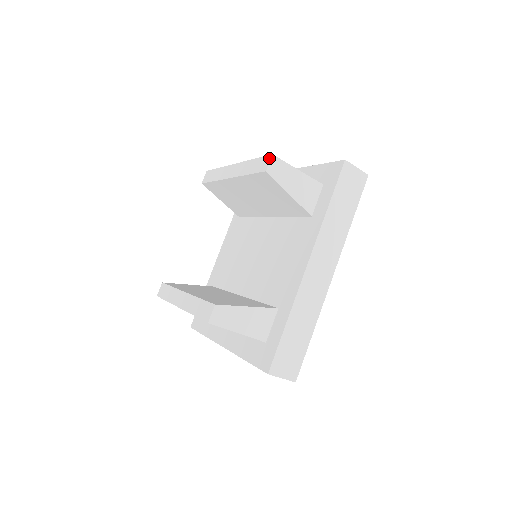
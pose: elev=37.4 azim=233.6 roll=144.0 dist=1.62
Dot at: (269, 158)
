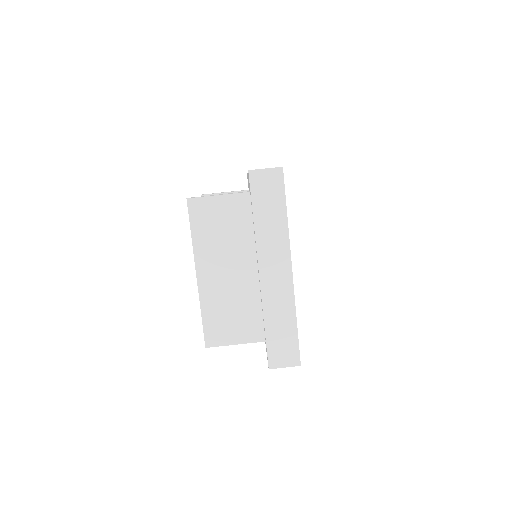
Dot at: occluded
